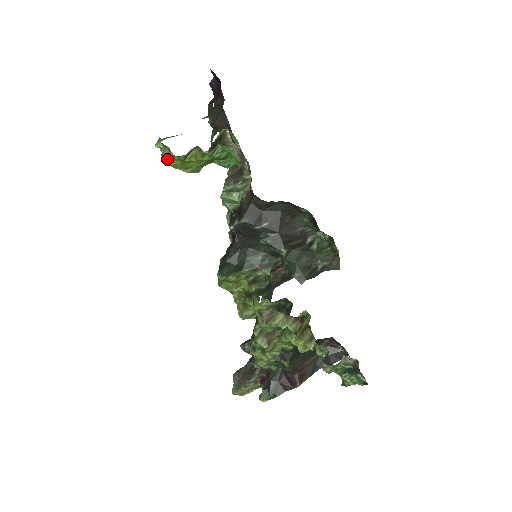
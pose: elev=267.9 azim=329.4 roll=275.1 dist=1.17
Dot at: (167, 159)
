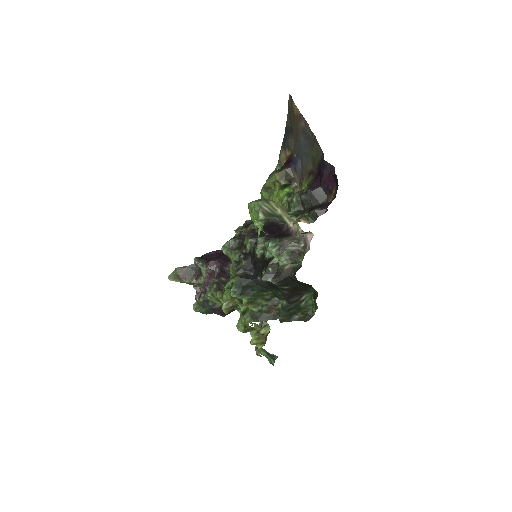
Dot at: (252, 216)
